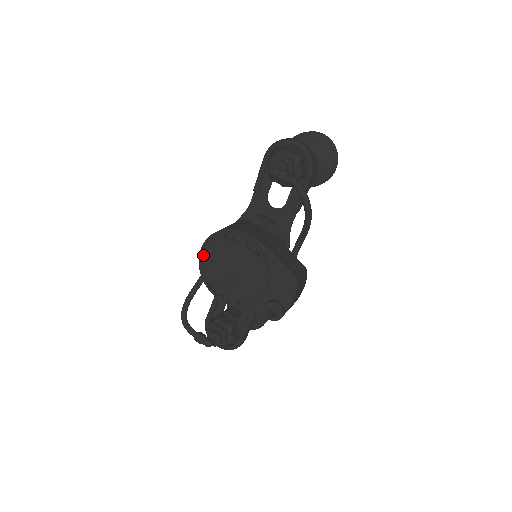
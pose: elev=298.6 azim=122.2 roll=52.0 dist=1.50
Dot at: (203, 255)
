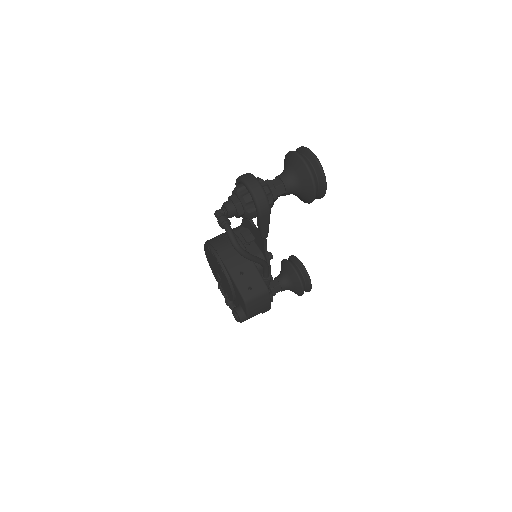
Dot at: (206, 253)
